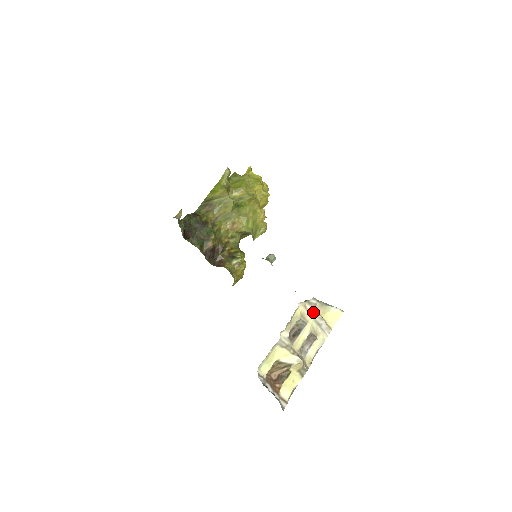
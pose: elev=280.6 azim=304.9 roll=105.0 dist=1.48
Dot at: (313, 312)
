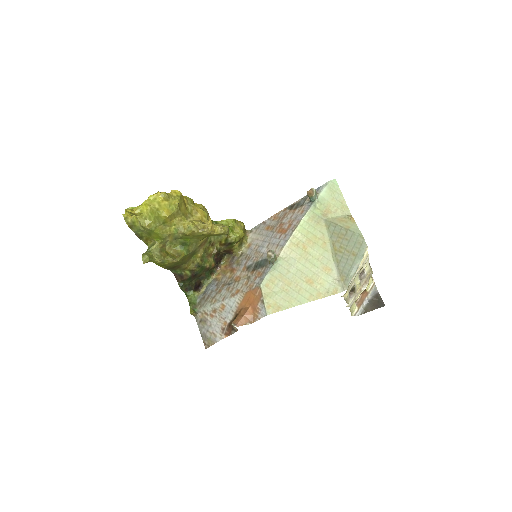
Dot at: (352, 281)
